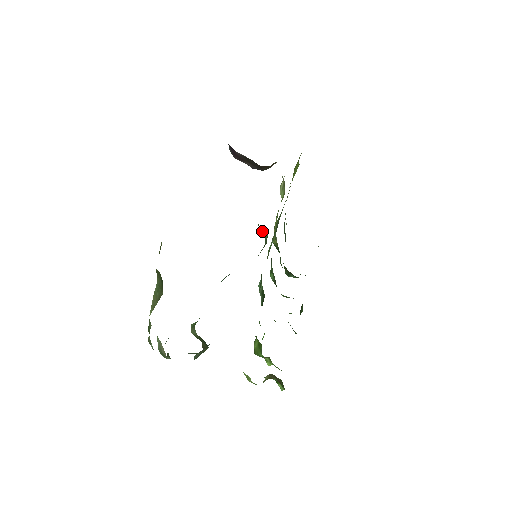
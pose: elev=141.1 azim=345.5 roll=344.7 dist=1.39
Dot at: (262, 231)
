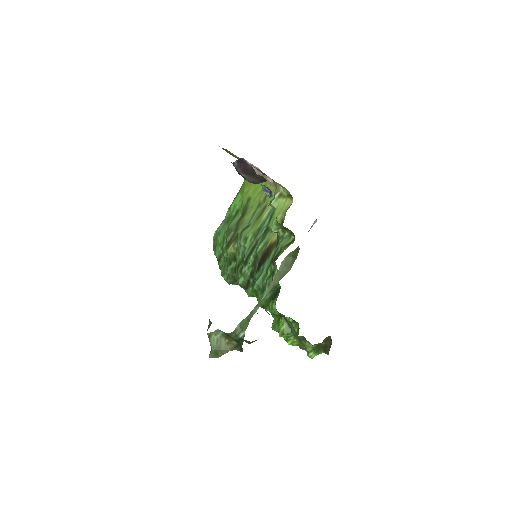
Dot at: (282, 230)
